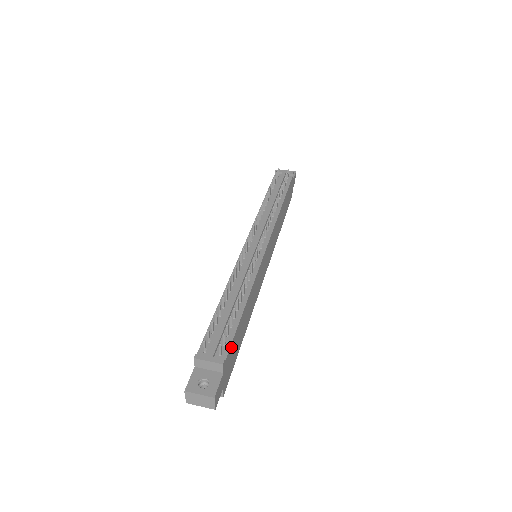
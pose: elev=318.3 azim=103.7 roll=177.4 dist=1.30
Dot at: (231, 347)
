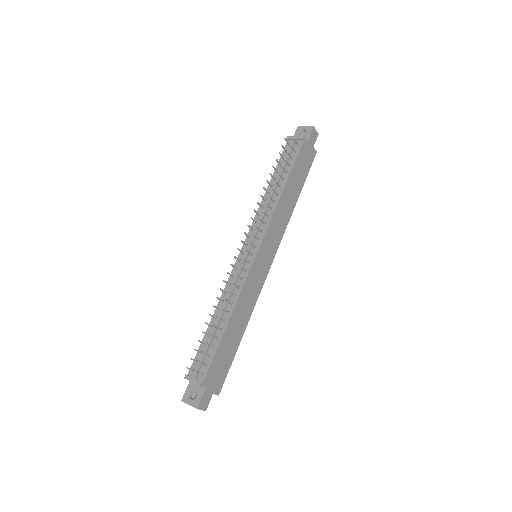
Dot at: (212, 366)
